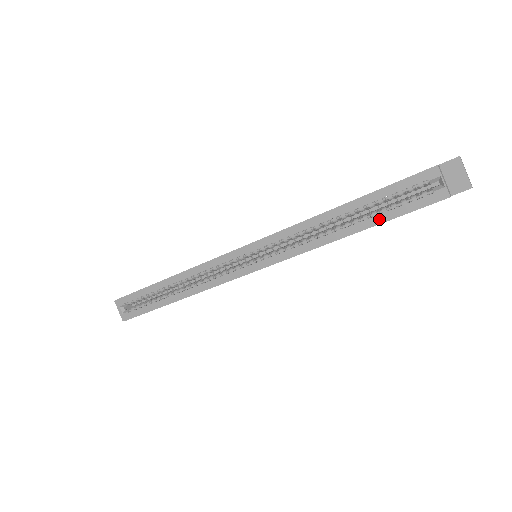
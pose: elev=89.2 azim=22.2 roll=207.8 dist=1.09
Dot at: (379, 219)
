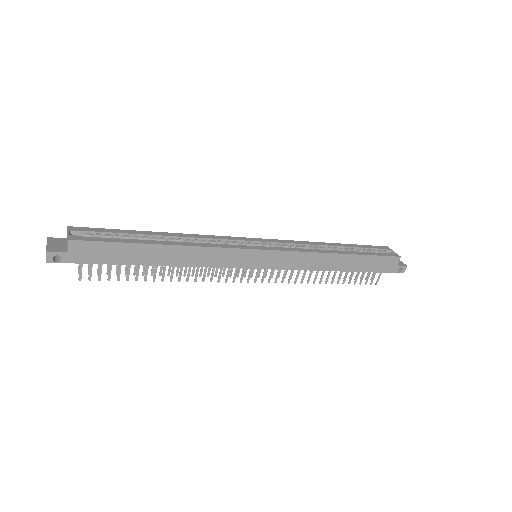
Dot at: (362, 253)
